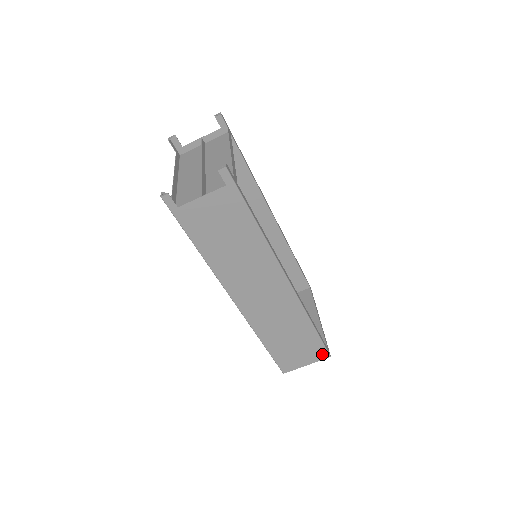
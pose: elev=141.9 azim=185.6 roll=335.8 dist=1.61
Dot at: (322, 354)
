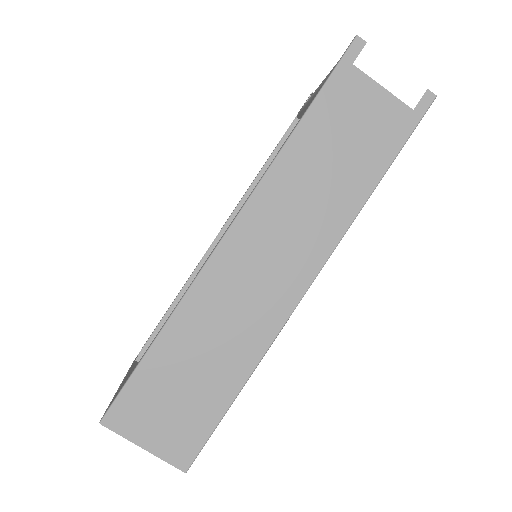
Dot at: (185, 453)
